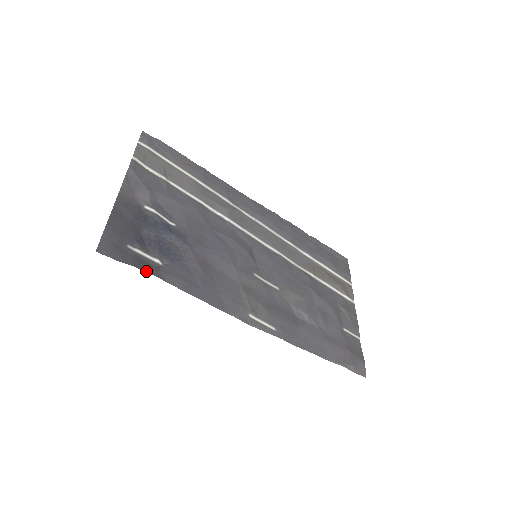
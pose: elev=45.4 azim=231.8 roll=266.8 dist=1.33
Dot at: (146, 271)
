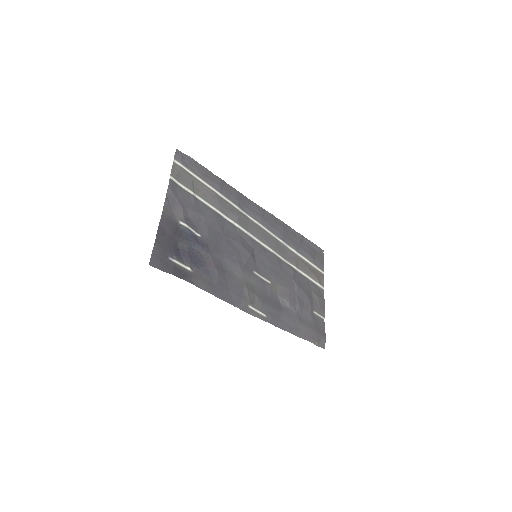
Dot at: (182, 278)
